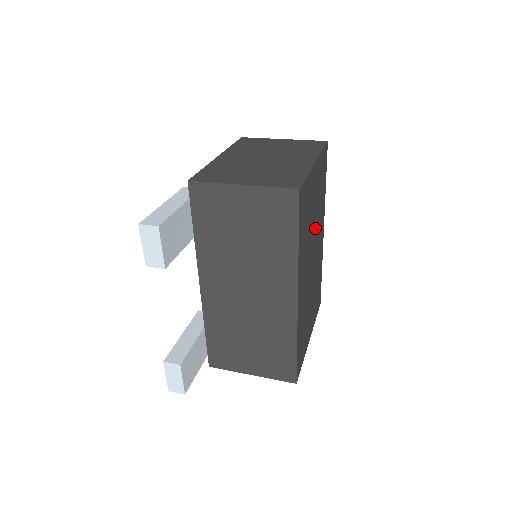
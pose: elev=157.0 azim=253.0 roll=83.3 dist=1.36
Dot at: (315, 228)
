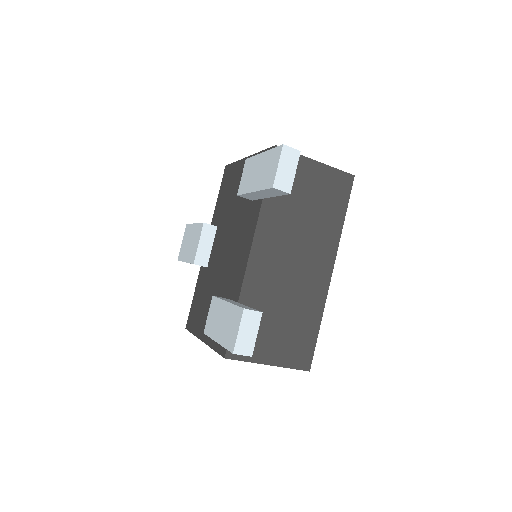
Dot at: occluded
